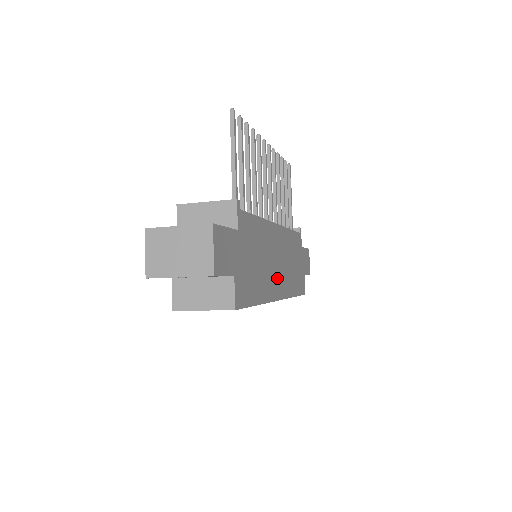
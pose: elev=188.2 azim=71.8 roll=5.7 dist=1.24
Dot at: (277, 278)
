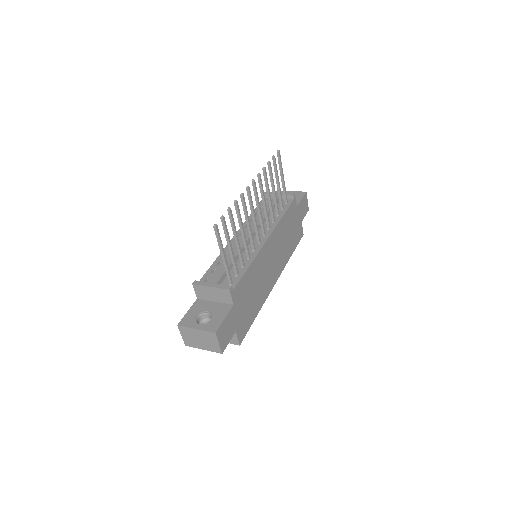
Dot at: (272, 273)
